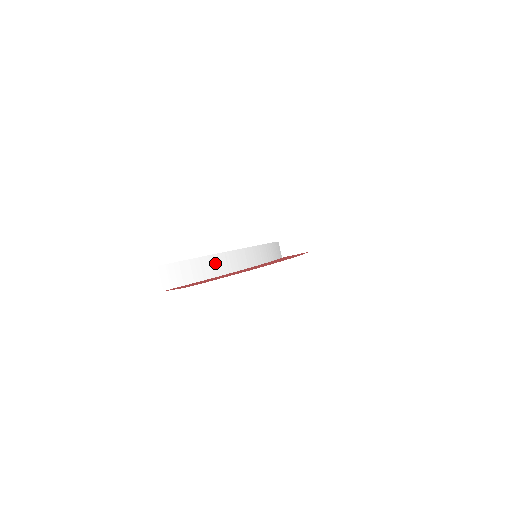
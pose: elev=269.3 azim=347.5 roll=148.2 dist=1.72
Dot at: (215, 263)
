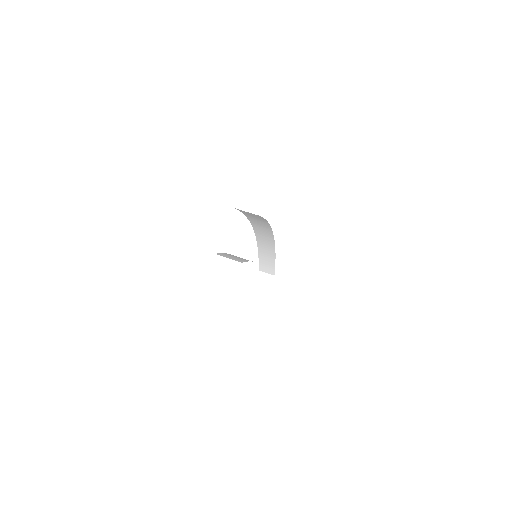
Dot at: occluded
